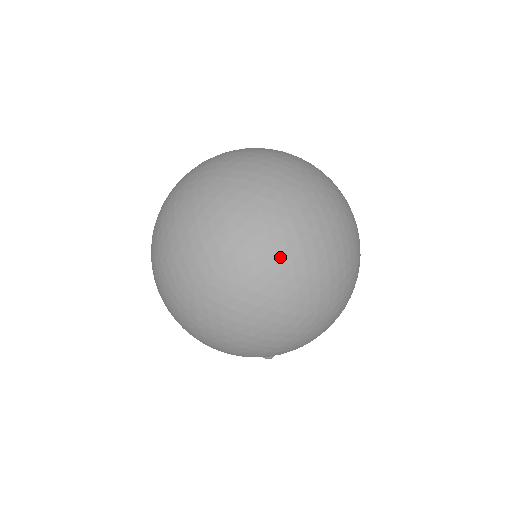
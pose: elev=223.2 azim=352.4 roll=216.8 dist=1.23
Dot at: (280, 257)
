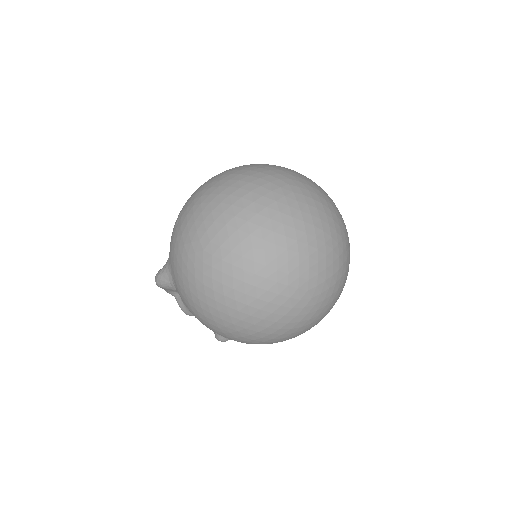
Dot at: (343, 284)
